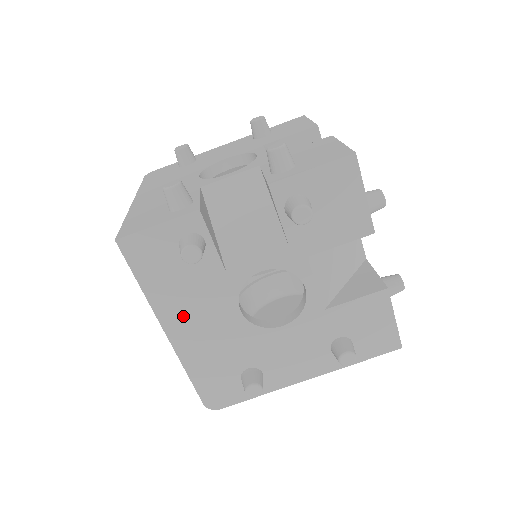
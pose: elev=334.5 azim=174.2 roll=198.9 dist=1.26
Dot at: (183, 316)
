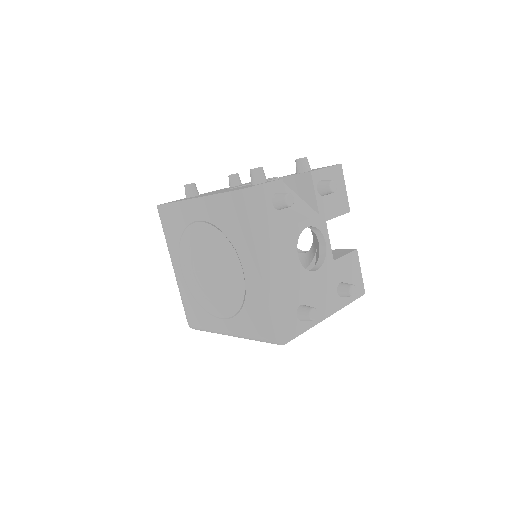
Dot at: (270, 255)
